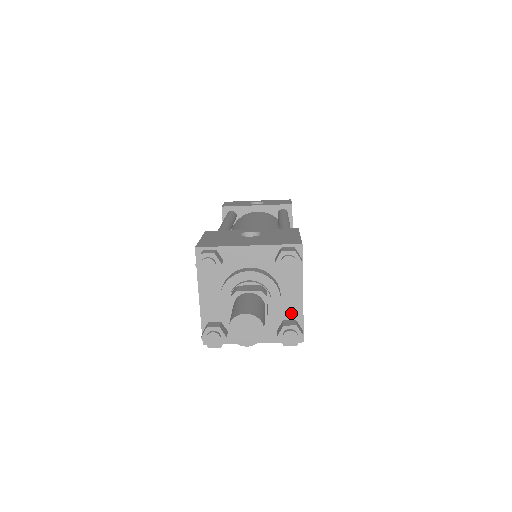
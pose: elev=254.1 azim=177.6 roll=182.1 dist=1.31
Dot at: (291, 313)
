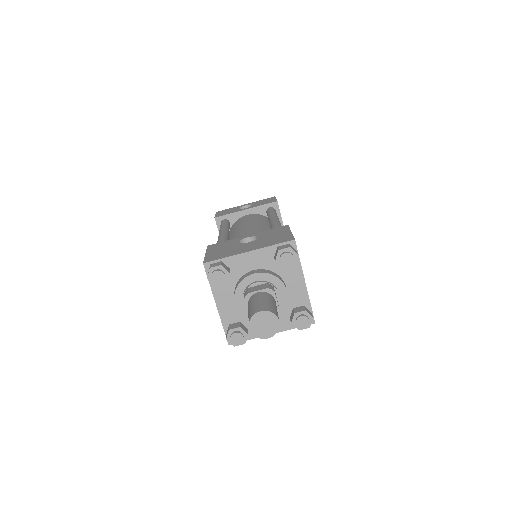
Dot at: (299, 301)
